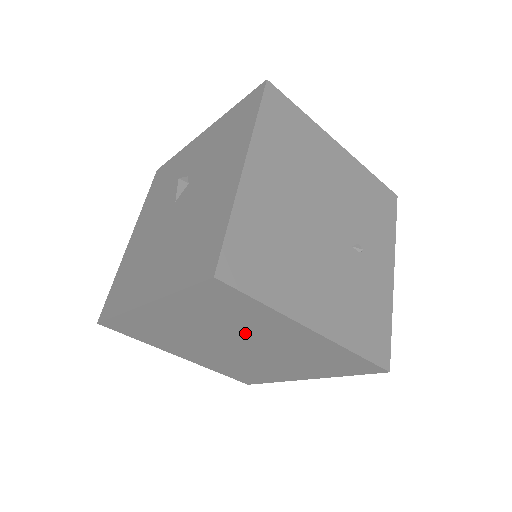
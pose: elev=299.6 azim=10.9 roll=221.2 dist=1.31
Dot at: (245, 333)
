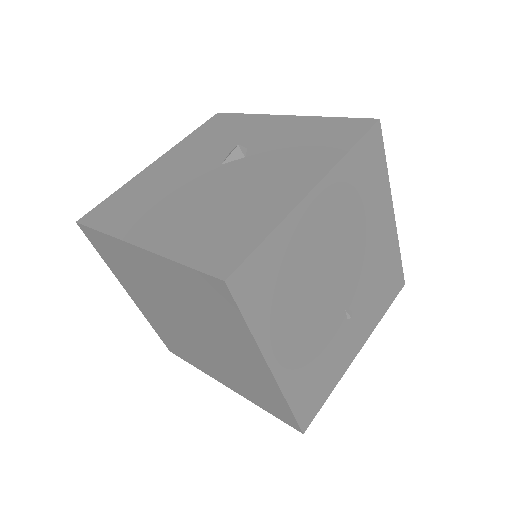
Dot at: (208, 327)
